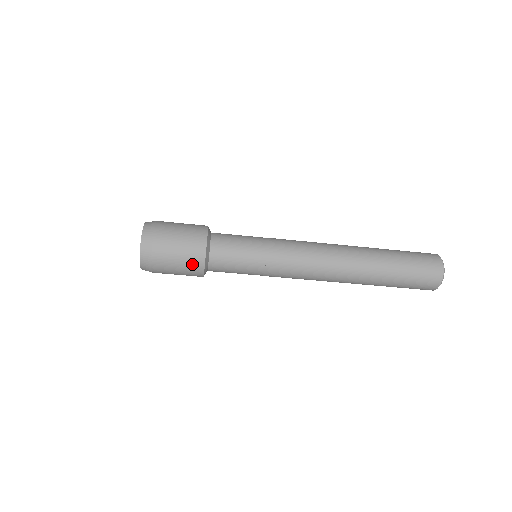
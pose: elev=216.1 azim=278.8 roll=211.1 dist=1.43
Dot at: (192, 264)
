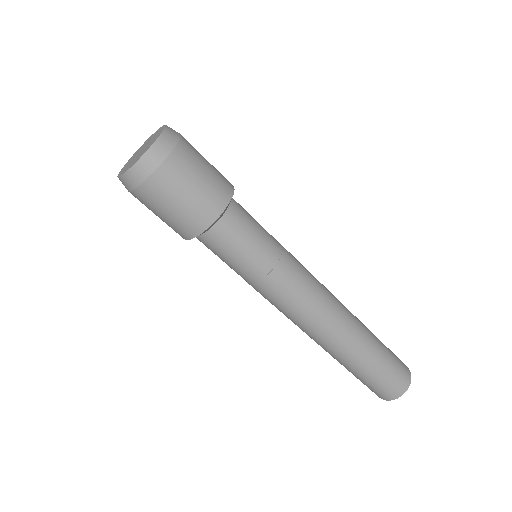
Dot at: (179, 227)
